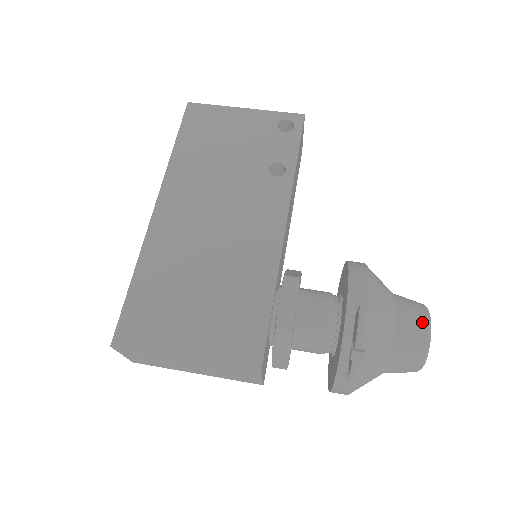
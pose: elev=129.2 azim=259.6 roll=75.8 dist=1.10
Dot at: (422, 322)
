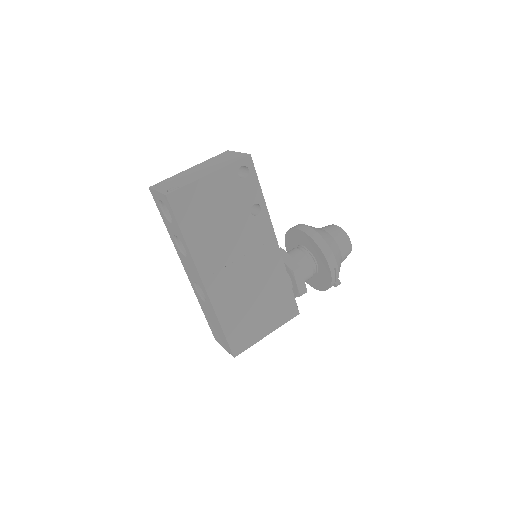
Dot at: (349, 244)
